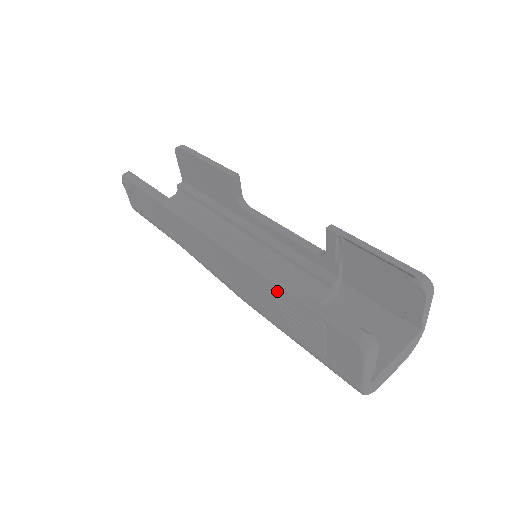
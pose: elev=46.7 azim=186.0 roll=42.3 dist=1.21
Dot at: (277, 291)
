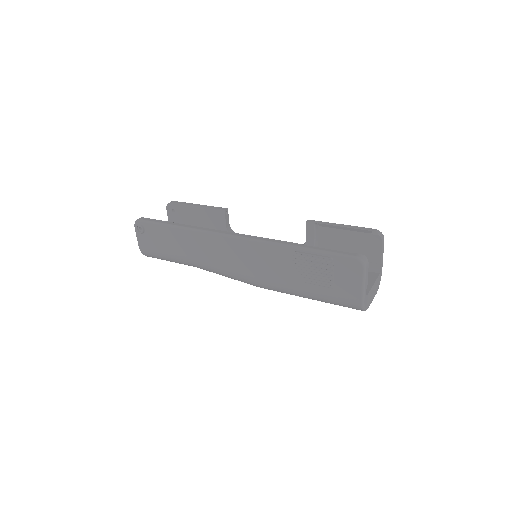
Dot at: (293, 253)
